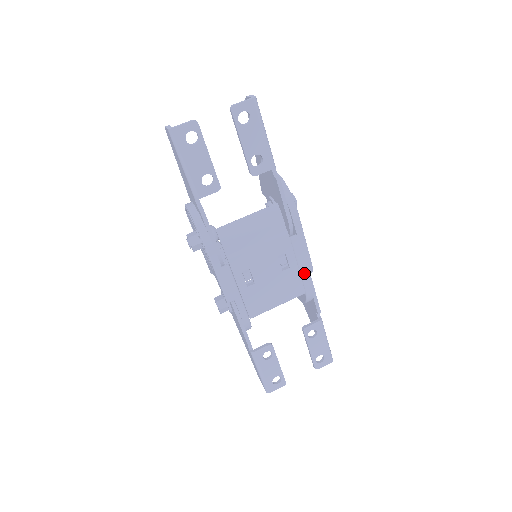
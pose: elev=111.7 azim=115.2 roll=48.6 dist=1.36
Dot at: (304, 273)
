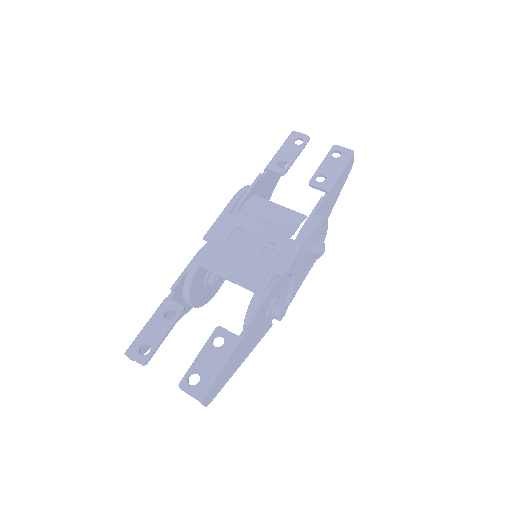
Dot at: (272, 273)
